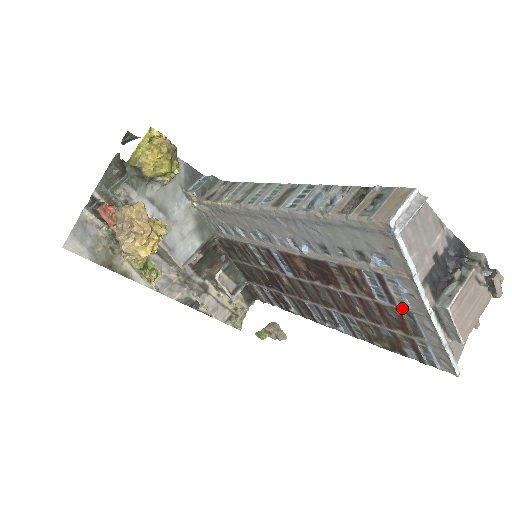
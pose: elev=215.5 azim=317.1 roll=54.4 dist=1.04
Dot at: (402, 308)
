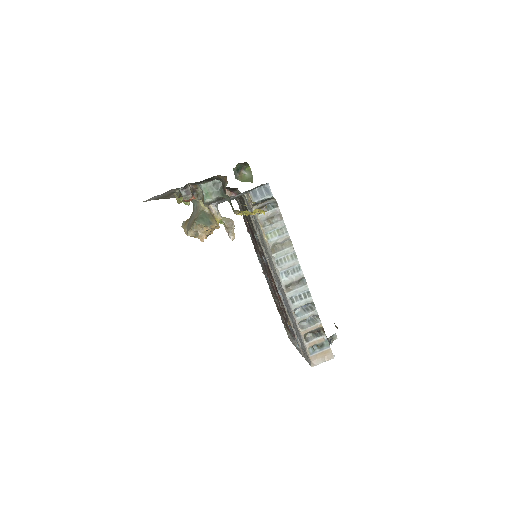
Dot at: occluded
